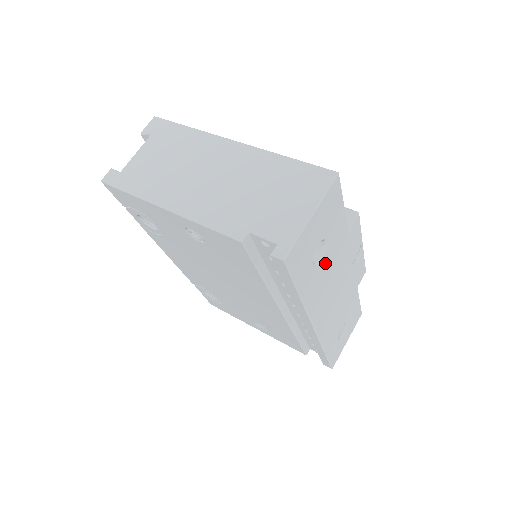
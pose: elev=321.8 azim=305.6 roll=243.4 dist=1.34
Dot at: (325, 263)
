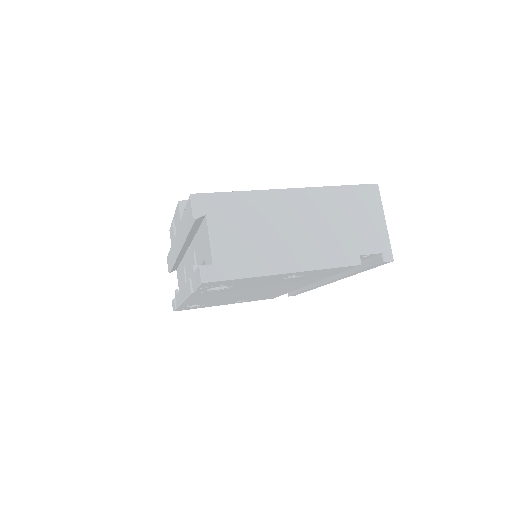
Dot at: occluded
